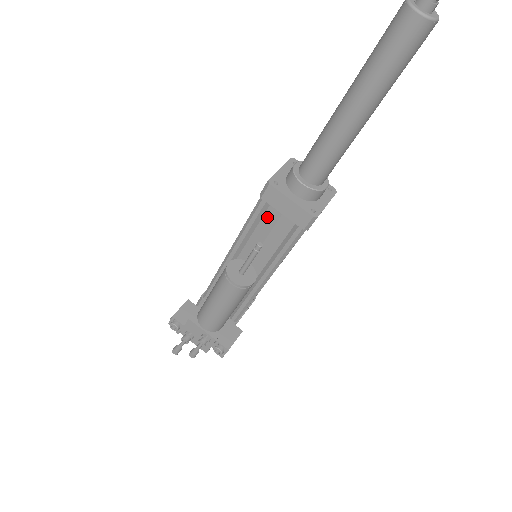
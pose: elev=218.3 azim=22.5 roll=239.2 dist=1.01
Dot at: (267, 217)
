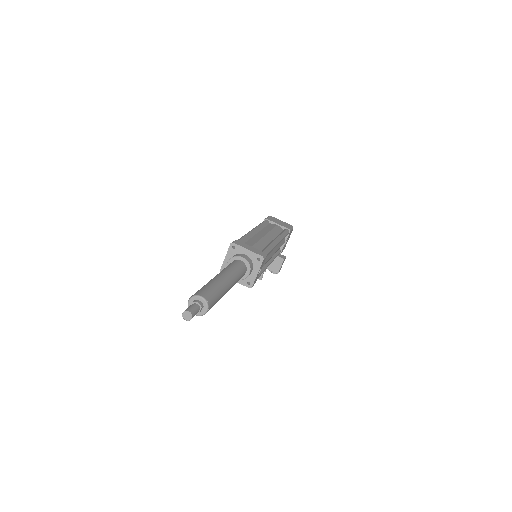
Dot at: occluded
